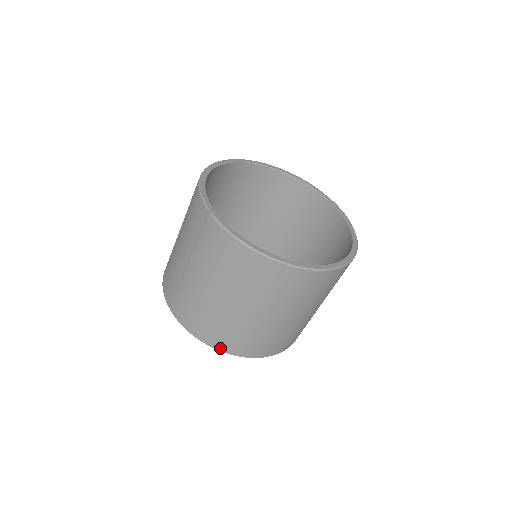
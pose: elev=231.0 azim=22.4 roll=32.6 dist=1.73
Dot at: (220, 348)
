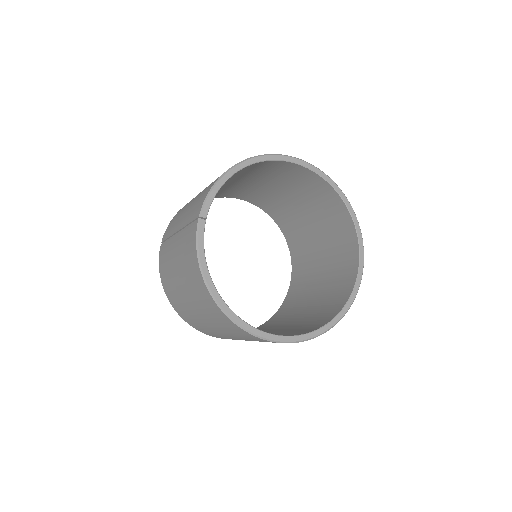
Dot at: (173, 306)
